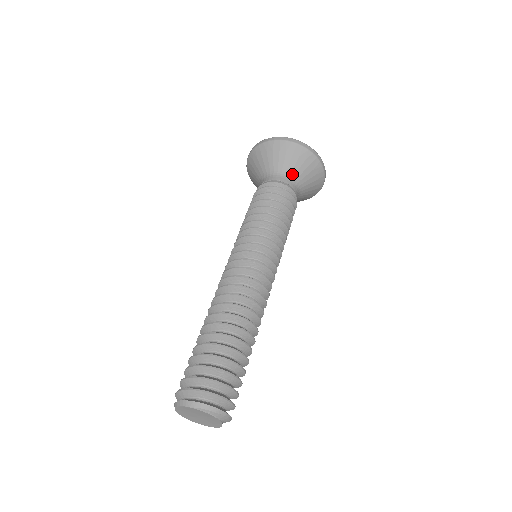
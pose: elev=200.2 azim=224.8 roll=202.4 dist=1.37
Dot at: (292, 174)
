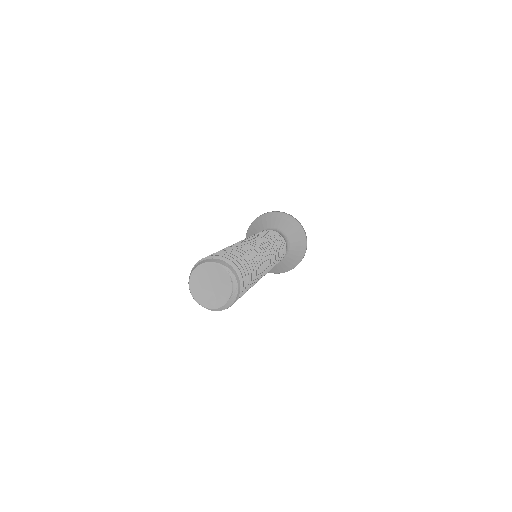
Dot at: (286, 235)
